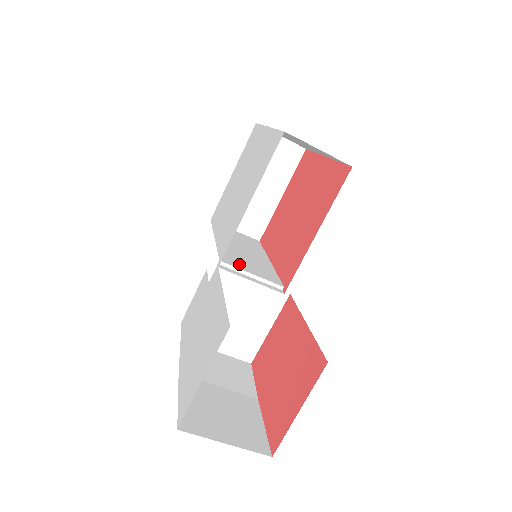
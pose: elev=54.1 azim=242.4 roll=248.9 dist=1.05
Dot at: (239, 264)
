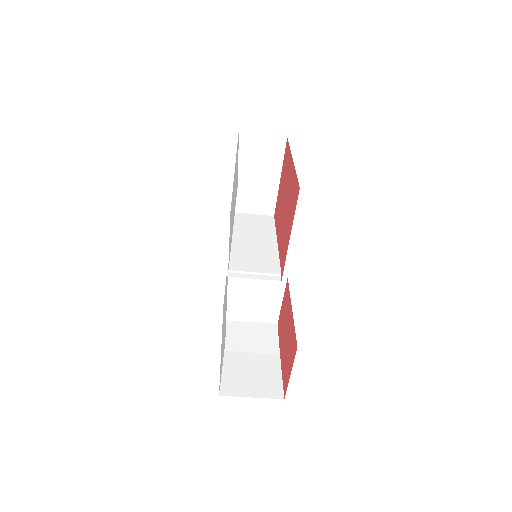
Dot at: (245, 265)
